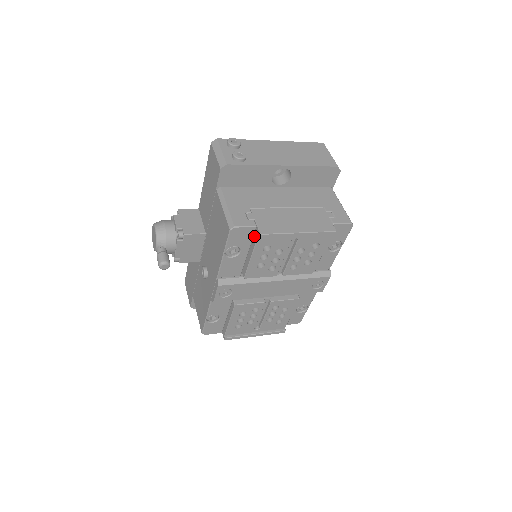
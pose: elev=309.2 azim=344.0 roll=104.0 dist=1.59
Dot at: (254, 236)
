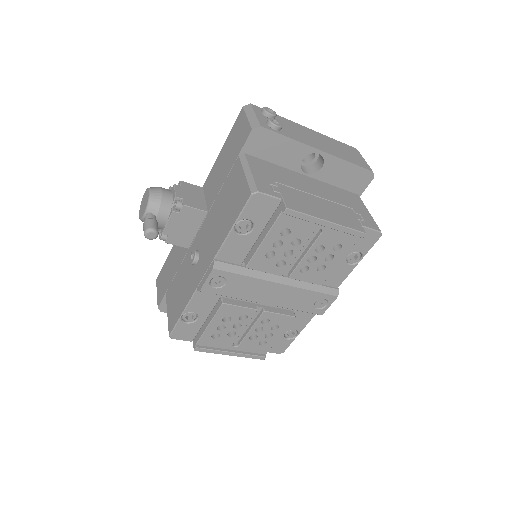
Dot at: (275, 212)
